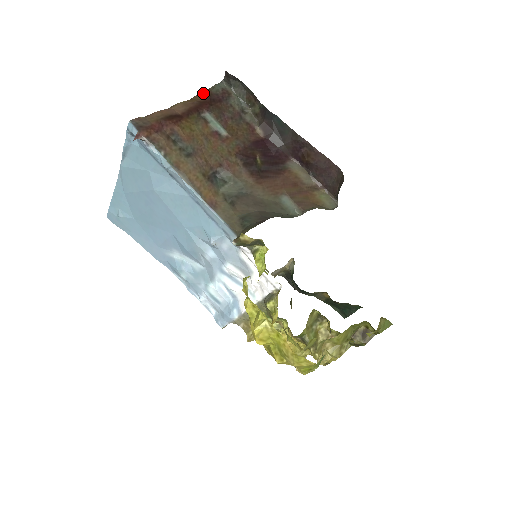
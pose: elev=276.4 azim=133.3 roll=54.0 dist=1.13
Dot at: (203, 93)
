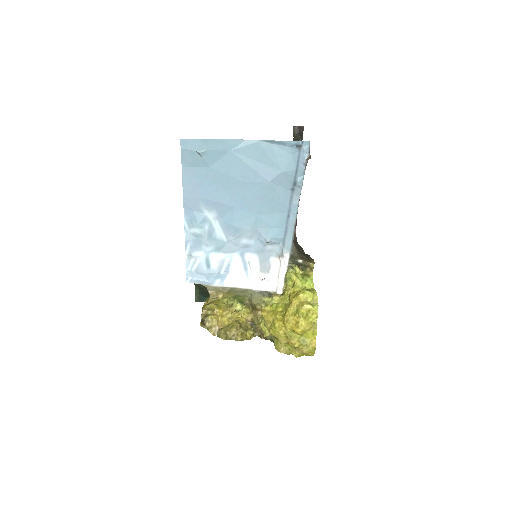
Dot at: occluded
